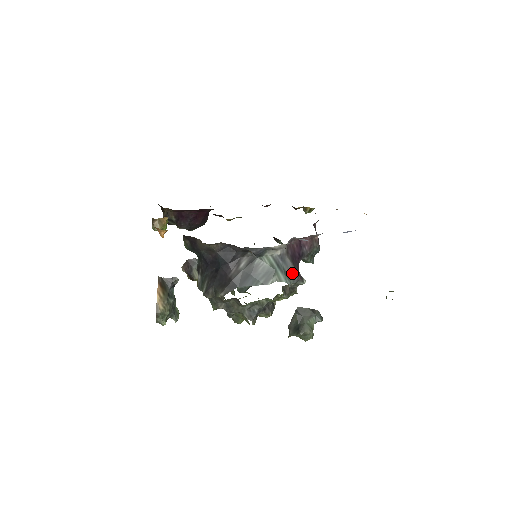
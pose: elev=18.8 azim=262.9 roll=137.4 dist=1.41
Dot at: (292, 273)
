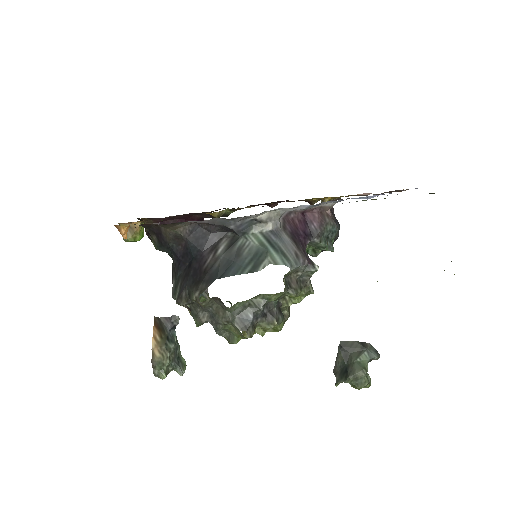
Dot at: (293, 253)
